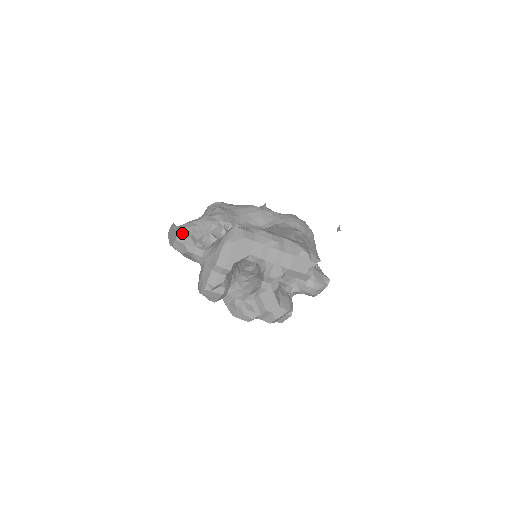
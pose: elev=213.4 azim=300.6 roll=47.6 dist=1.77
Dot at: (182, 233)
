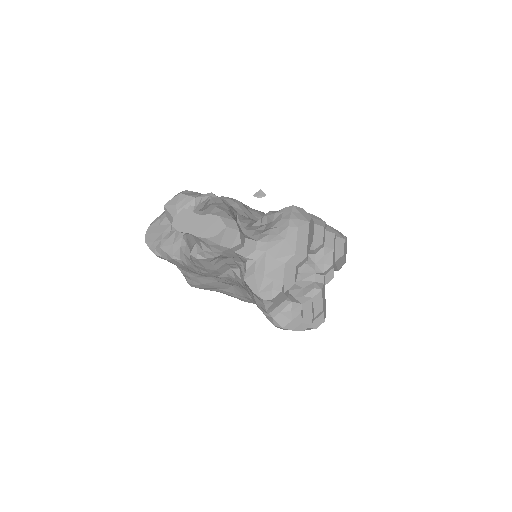
Dot at: (228, 217)
